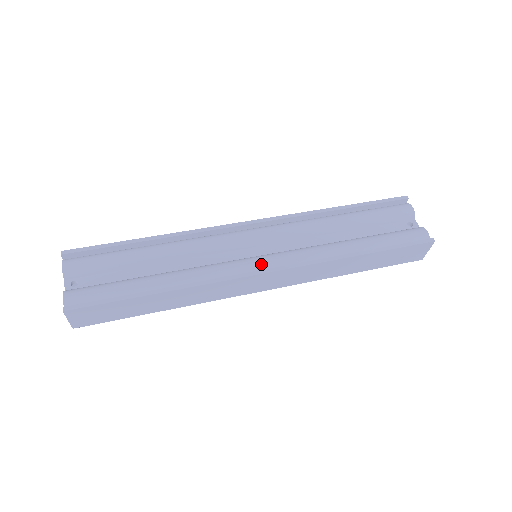
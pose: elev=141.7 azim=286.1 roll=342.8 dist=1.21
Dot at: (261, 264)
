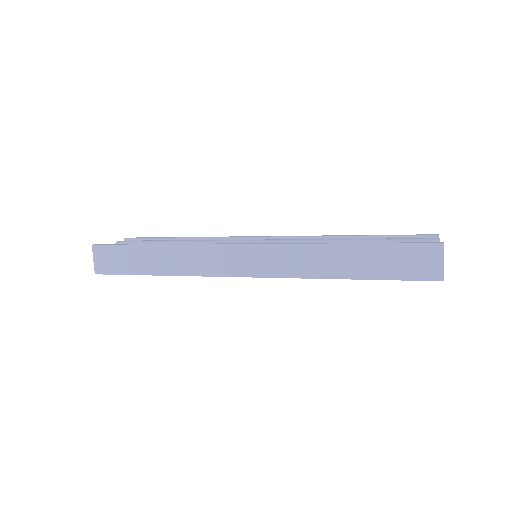
Dot at: occluded
